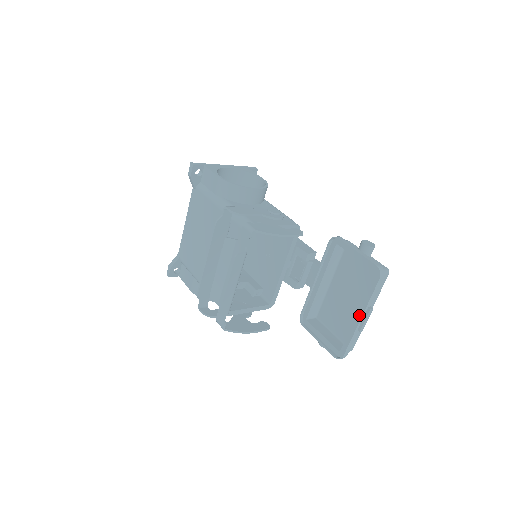
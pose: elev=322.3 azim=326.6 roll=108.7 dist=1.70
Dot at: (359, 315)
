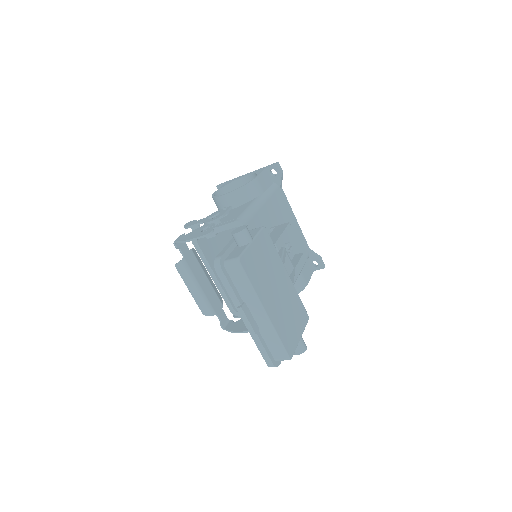
Dot at: occluded
